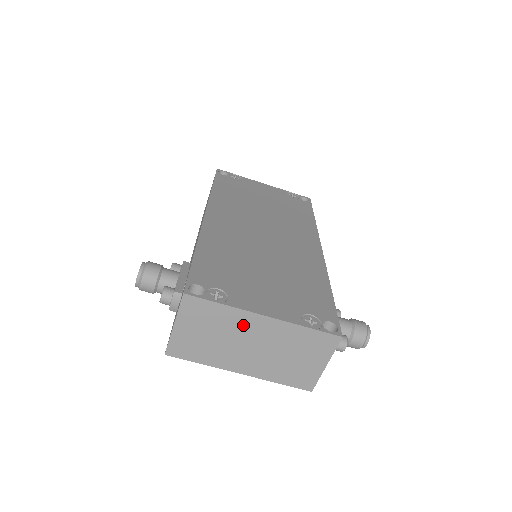
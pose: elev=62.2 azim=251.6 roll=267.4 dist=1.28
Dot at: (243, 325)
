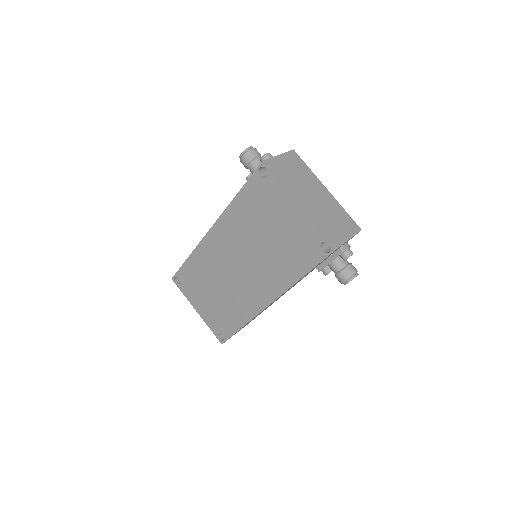
Dot at: (314, 184)
